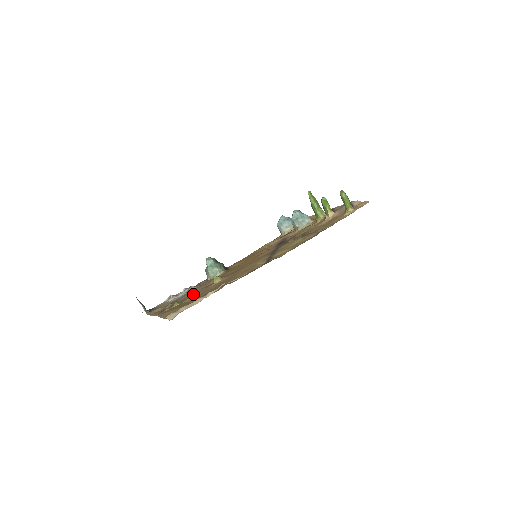
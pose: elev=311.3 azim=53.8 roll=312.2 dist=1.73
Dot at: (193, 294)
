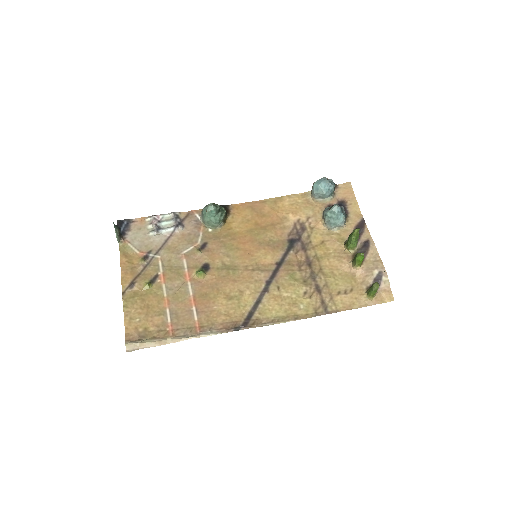
Dot at: (171, 267)
